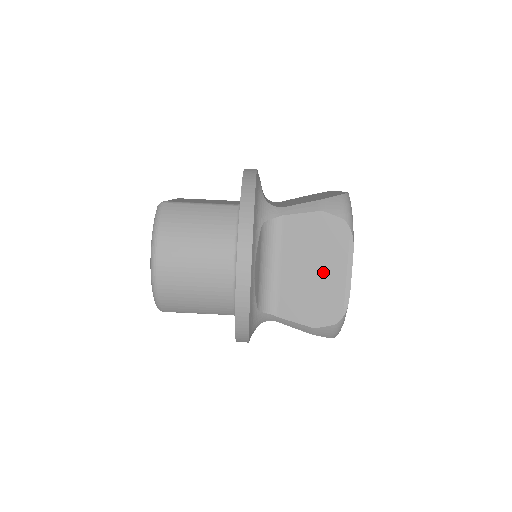
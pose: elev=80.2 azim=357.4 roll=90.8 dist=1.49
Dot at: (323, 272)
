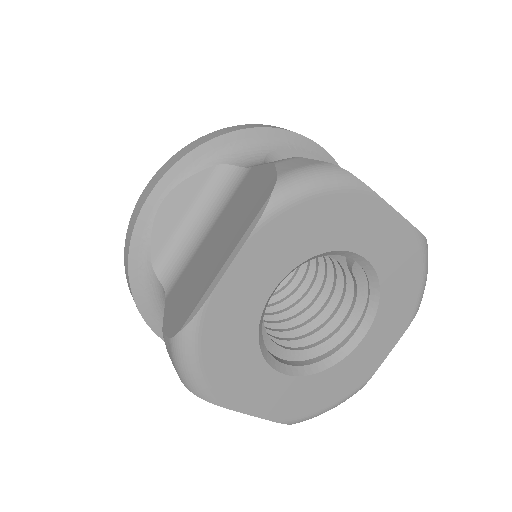
Dot at: occluded
